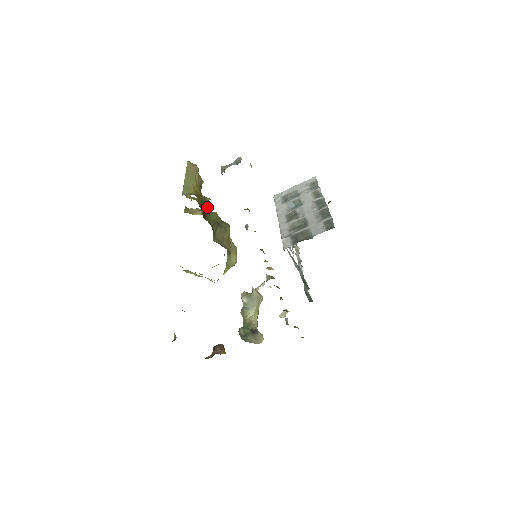
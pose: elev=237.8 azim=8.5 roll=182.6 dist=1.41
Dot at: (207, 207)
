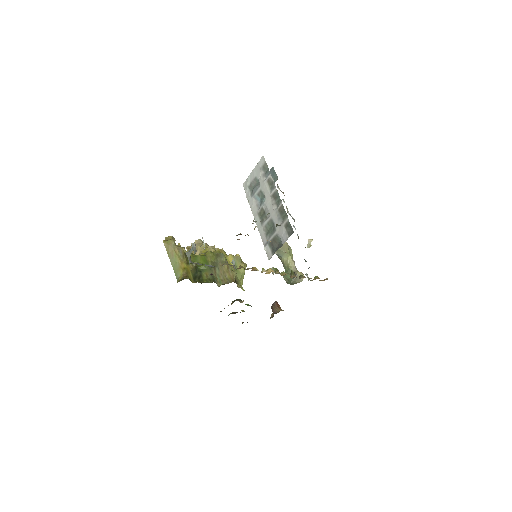
Dot at: (199, 257)
